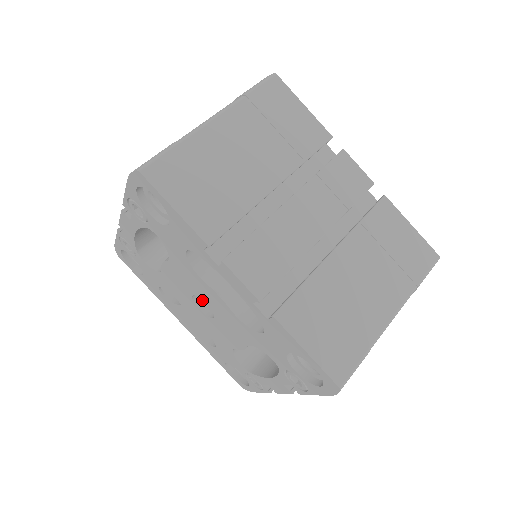
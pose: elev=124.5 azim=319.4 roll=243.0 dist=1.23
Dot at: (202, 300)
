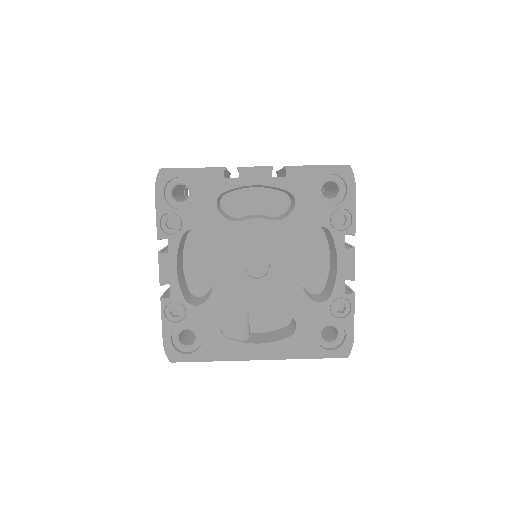
Dot at: (253, 272)
